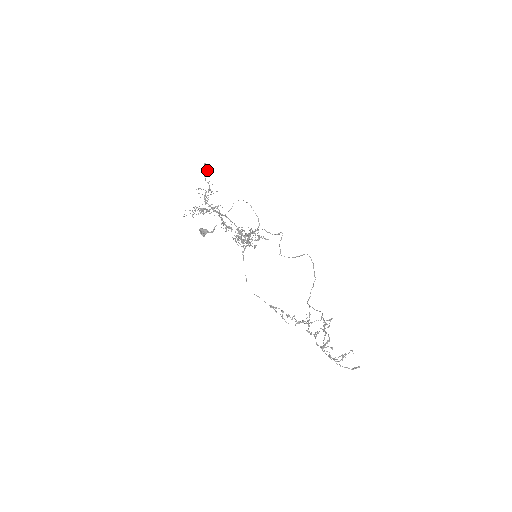
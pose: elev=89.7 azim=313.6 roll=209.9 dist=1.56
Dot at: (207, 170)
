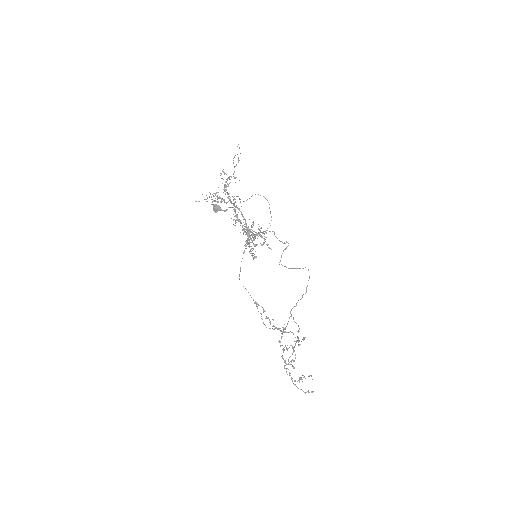
Dot at: occluded
